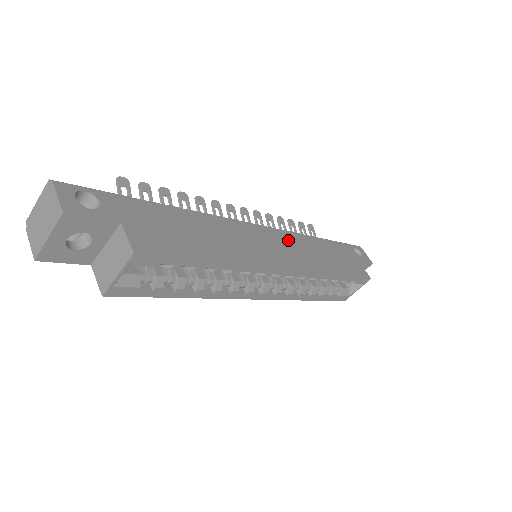
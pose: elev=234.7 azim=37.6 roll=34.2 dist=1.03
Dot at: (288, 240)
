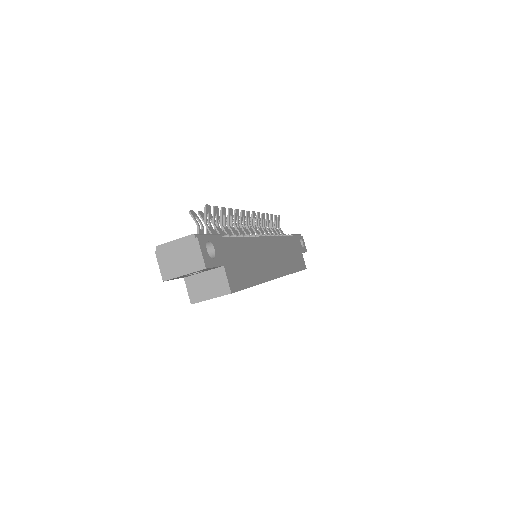
Dot at: (277, 246)
